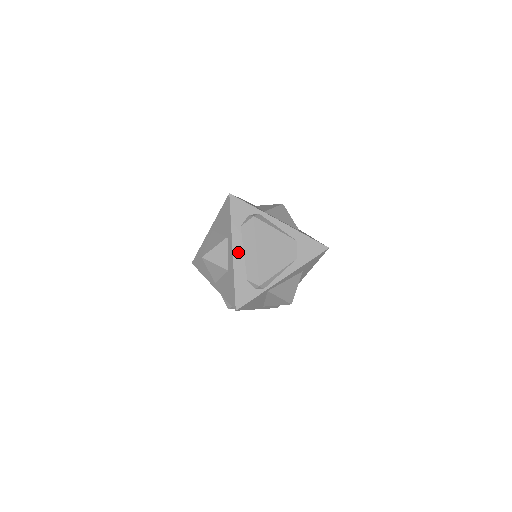
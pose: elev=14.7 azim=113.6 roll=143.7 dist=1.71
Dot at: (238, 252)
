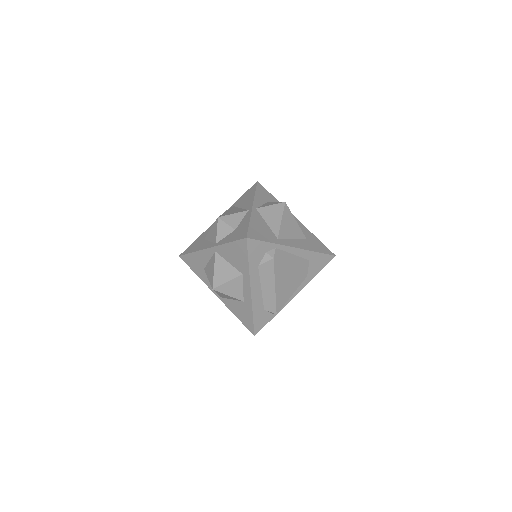
Dot at: (256, 290)
